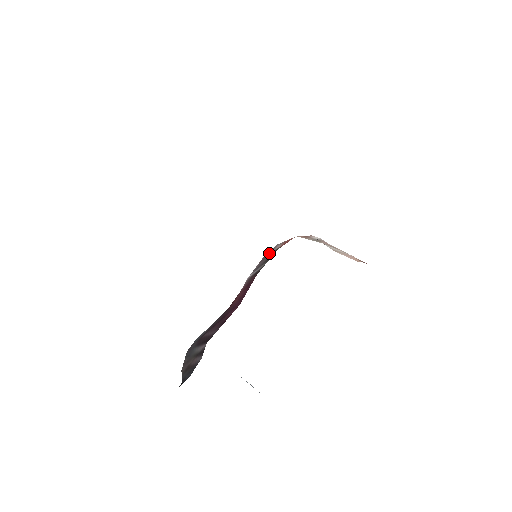
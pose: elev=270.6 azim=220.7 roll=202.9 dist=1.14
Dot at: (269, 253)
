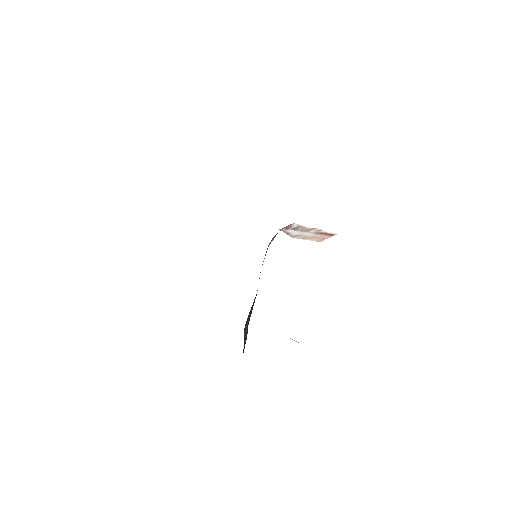
Dot at: (267, 248)
